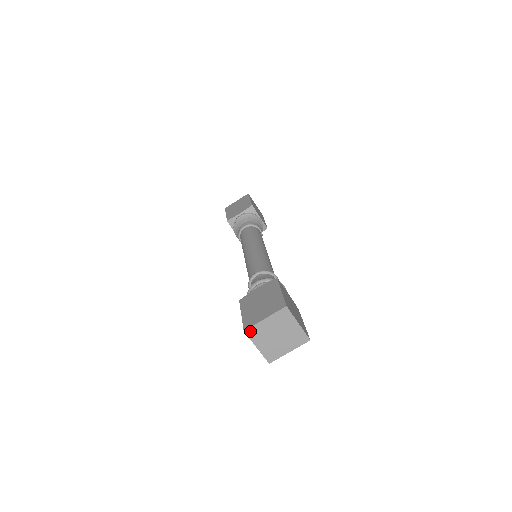
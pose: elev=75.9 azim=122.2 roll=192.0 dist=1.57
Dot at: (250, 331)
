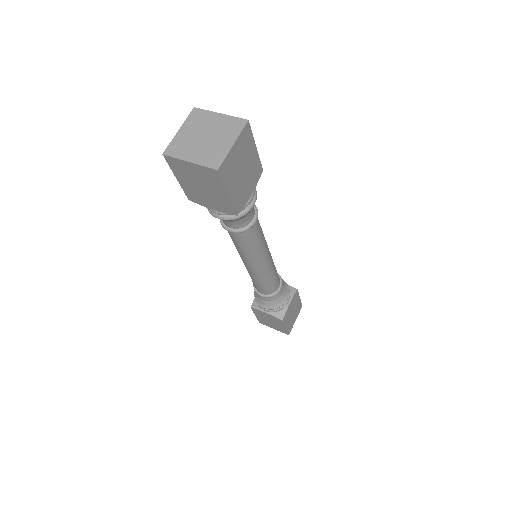
Dot at: (170, 151)
